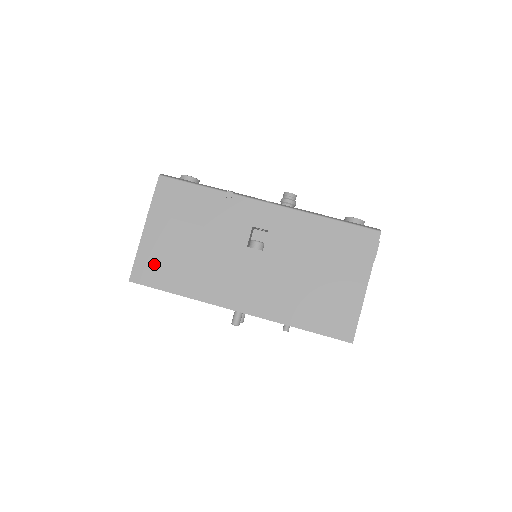
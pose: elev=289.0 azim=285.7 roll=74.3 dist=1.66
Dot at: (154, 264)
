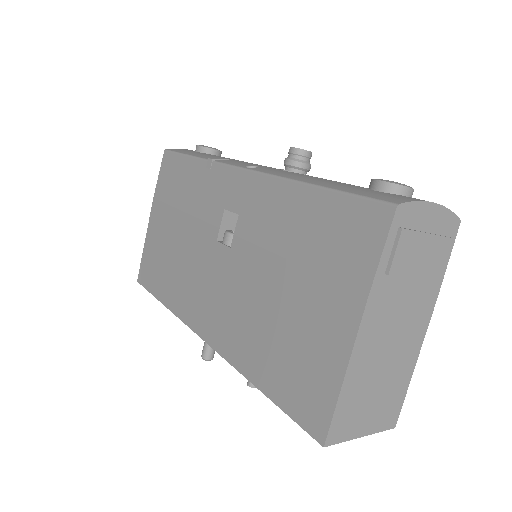
Dot at: (152, 262)
